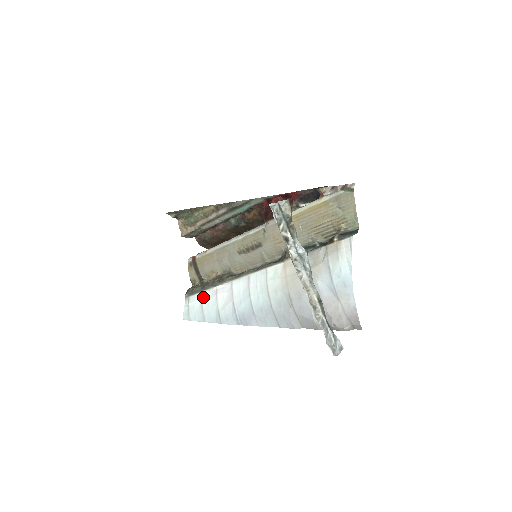
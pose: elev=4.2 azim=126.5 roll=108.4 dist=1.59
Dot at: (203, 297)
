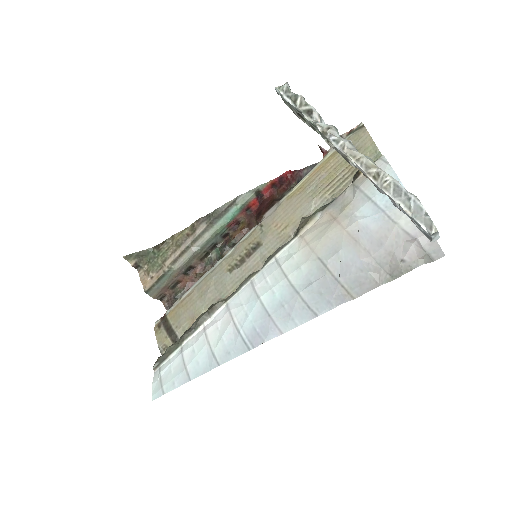
Dot at: (183, 349)
